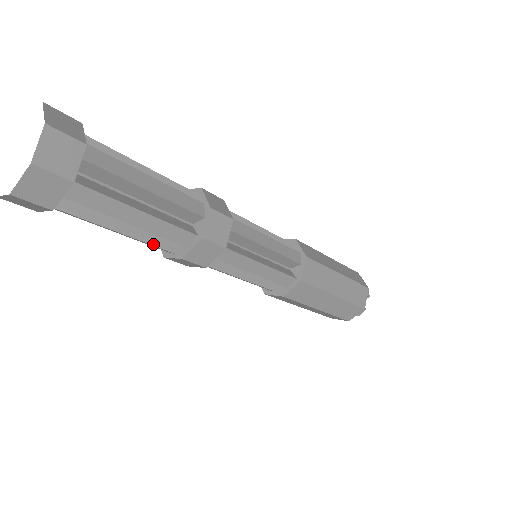
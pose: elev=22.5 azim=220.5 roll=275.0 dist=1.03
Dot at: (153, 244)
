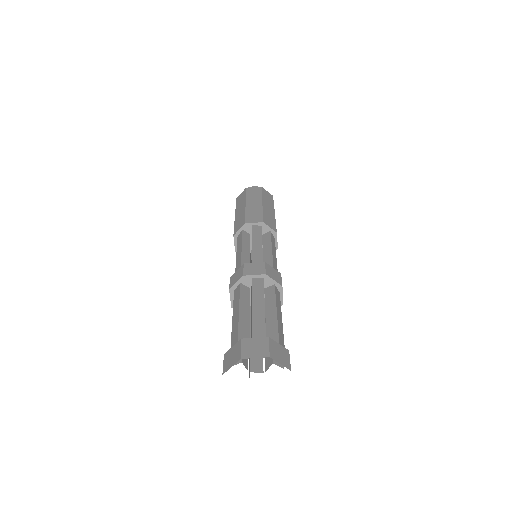
Dot at: occluded
